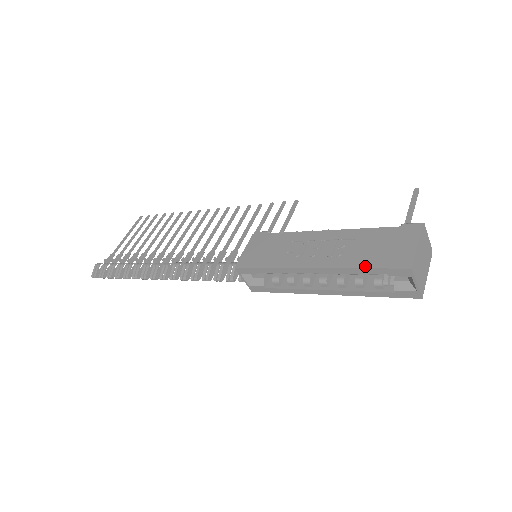
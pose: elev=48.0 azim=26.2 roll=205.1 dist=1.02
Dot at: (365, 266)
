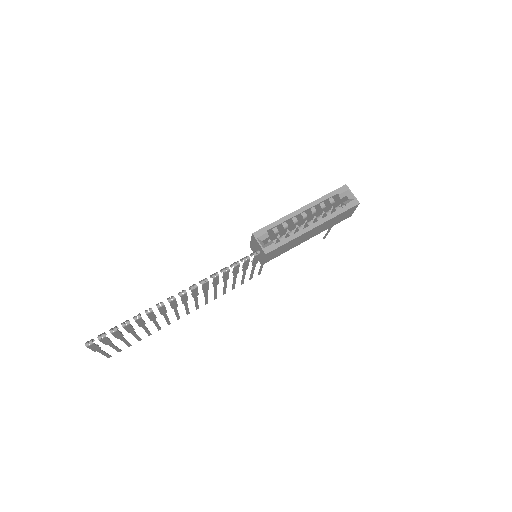
Dot at: (326, 195)
